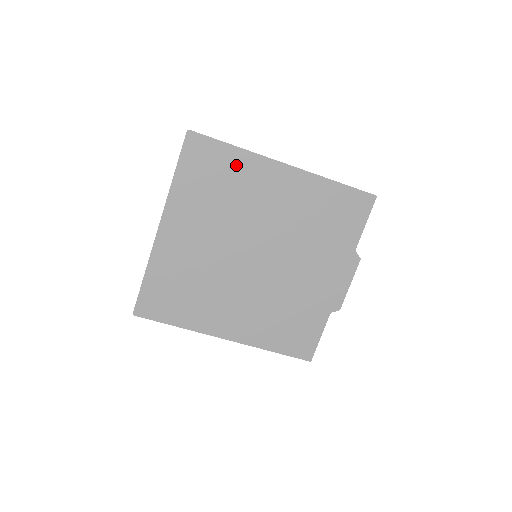
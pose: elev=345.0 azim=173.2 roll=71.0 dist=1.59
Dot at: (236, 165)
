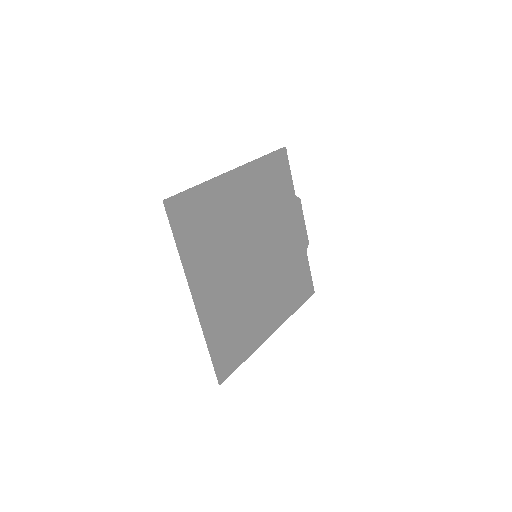
Dot at: (208, 199)
